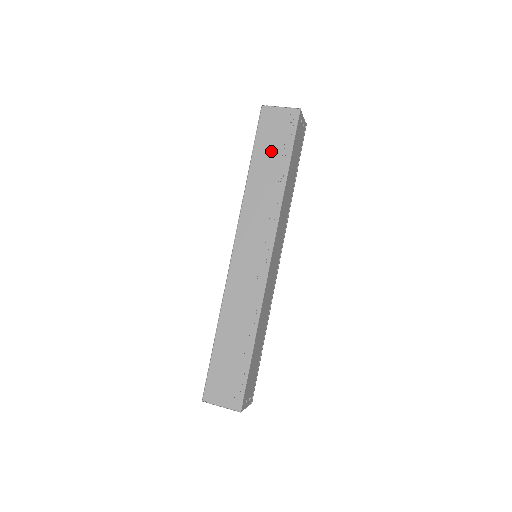
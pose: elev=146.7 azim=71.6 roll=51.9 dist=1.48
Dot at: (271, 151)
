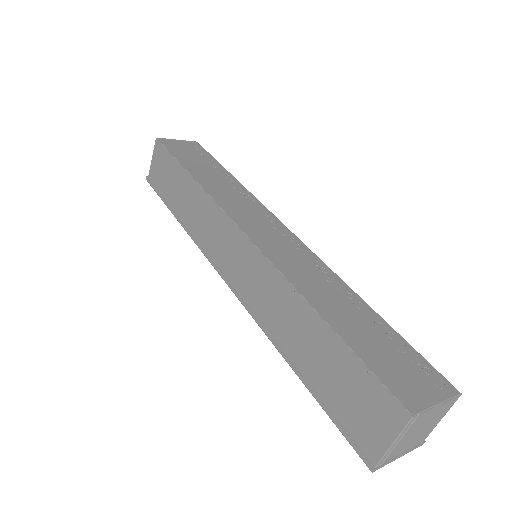
Dot at: (198, 162)
